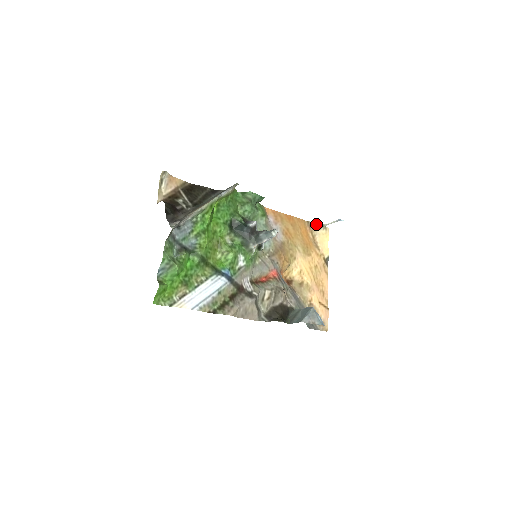
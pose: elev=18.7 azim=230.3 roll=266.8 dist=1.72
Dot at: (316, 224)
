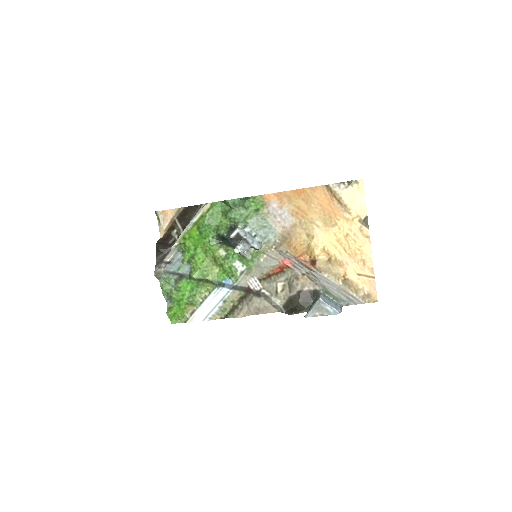
Dot at: (339, 184)
